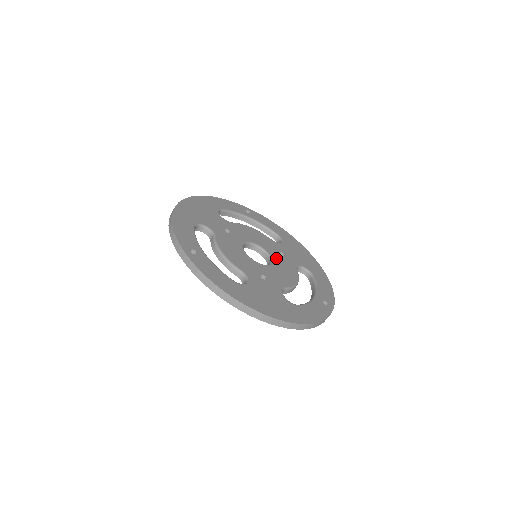
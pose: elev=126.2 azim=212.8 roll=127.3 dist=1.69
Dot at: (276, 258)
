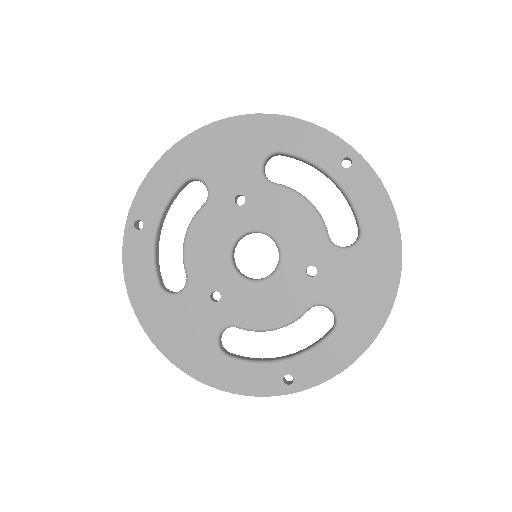
Dot at: (285, 275)
